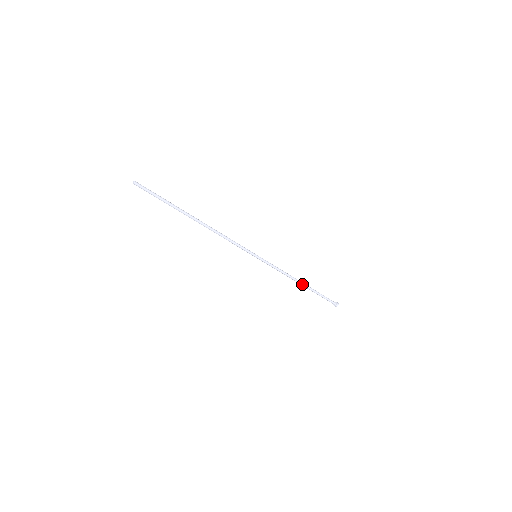
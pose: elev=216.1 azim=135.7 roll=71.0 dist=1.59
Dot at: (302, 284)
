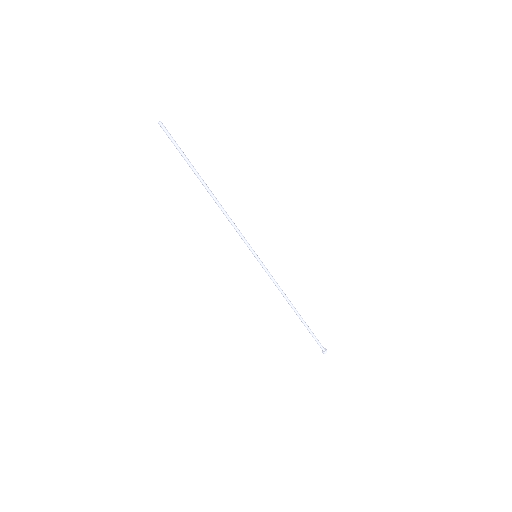
Dot at: (295, 310)
